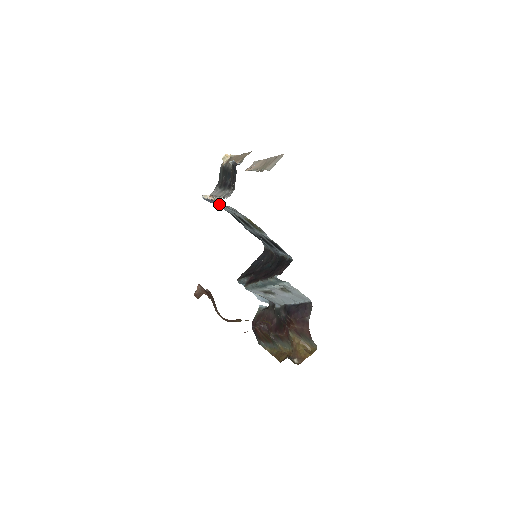
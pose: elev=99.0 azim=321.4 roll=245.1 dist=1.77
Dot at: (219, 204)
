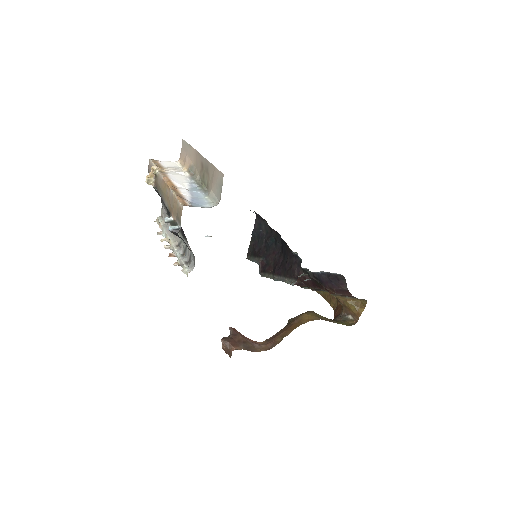
Dot at: occluded
